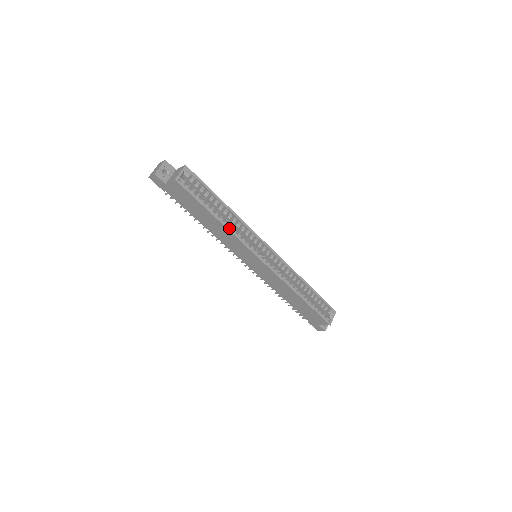
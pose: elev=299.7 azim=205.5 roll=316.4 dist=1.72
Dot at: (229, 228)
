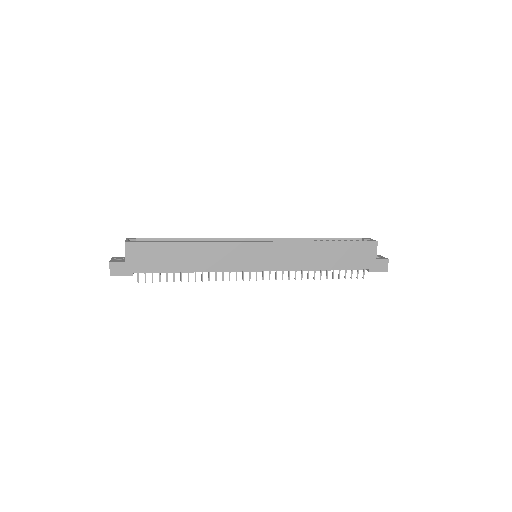
Dot at: (204, 241)
